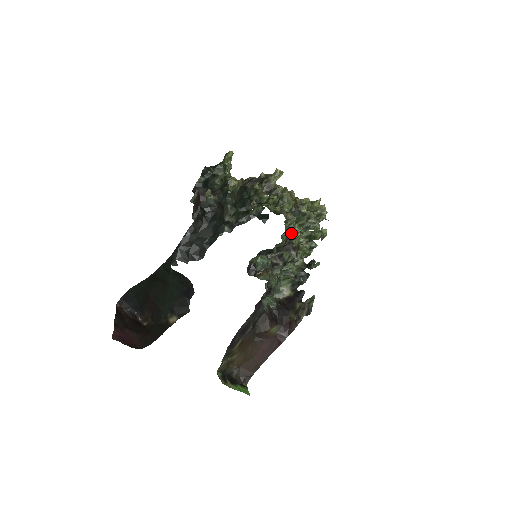
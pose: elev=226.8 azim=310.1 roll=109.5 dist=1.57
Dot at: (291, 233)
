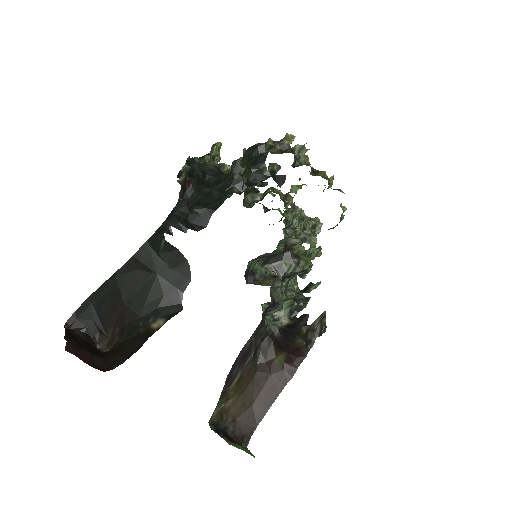
Dot at: (300, 221)
